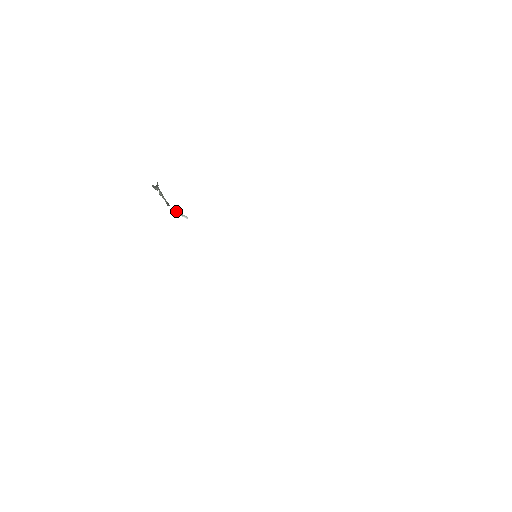
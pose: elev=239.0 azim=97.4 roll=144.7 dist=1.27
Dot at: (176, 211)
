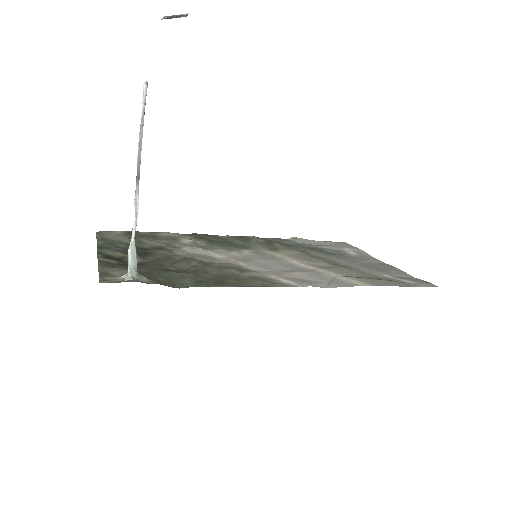
Dot at: occluded
